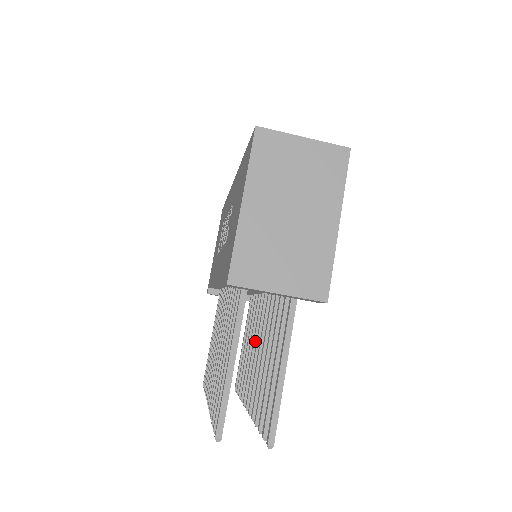
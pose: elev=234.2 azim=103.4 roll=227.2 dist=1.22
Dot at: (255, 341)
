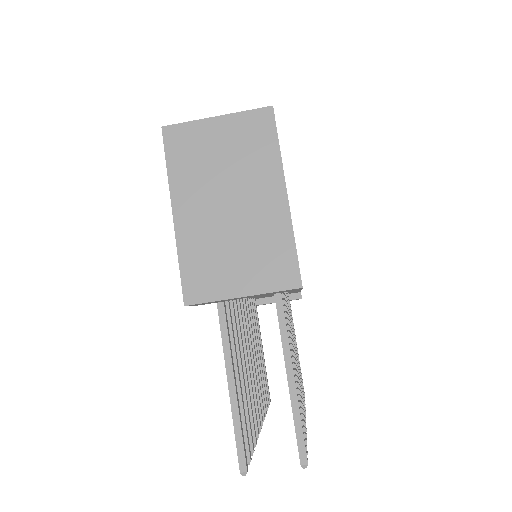
Dot at: occluded
